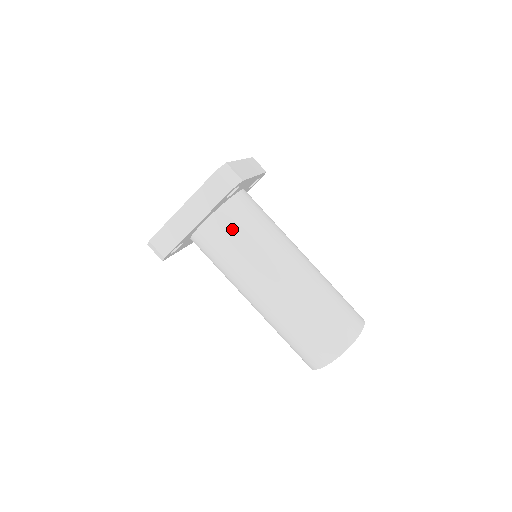
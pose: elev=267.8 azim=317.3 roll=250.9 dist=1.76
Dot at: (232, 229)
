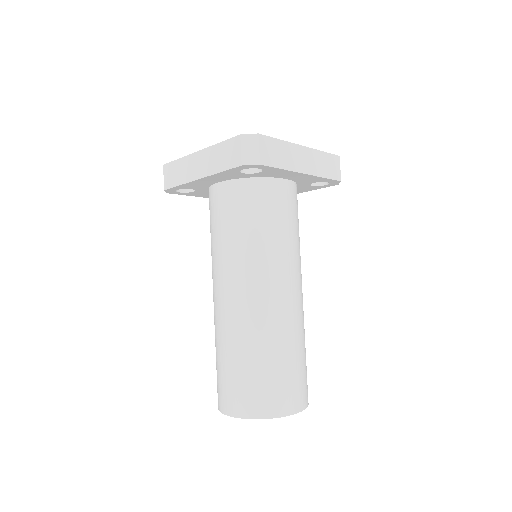
Dot at: (234, 209)
